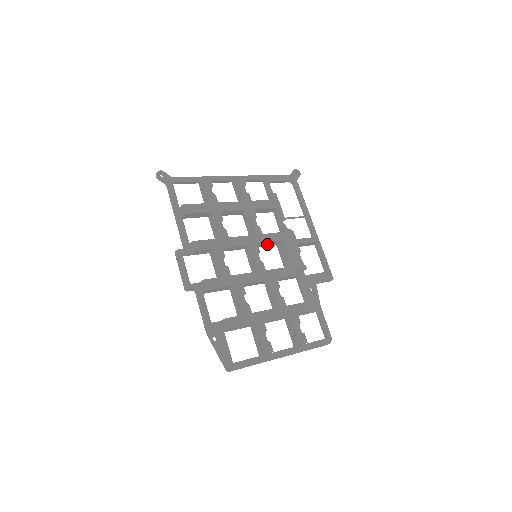
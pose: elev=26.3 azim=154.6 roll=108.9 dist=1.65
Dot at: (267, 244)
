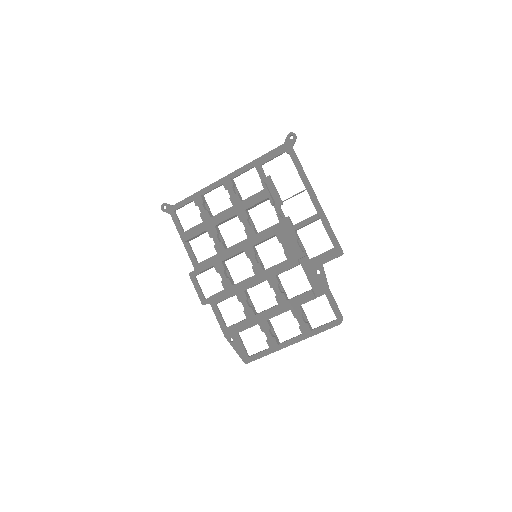
Dot at: (264, 240)
